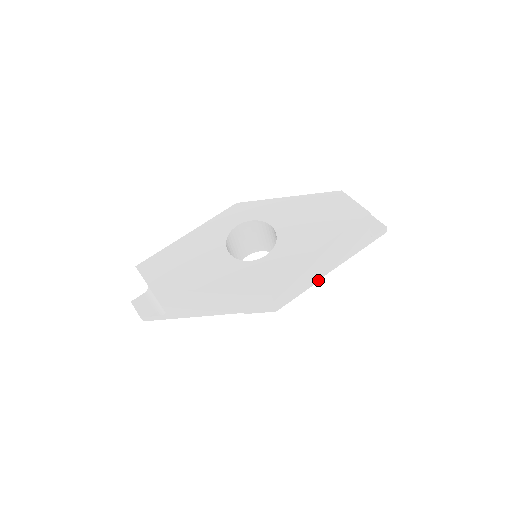
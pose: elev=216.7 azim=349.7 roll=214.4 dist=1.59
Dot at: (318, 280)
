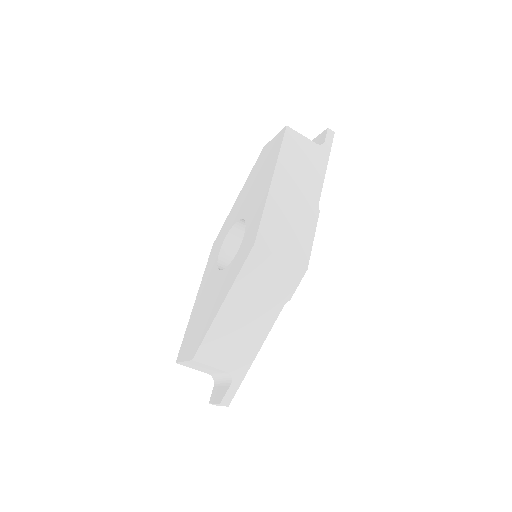
Dot at: (317, 214)
